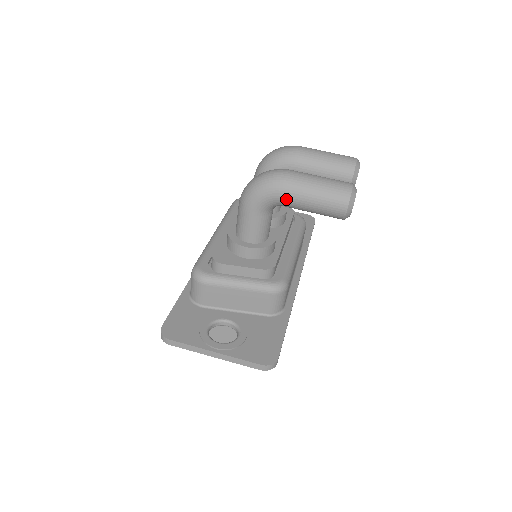
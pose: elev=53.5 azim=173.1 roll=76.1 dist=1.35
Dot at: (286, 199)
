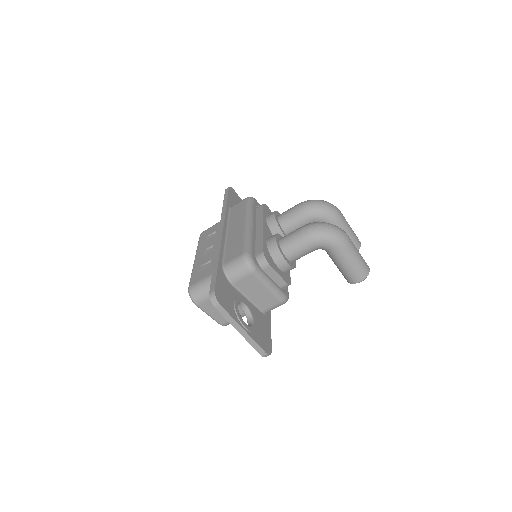
Dot at: (338, 253)
